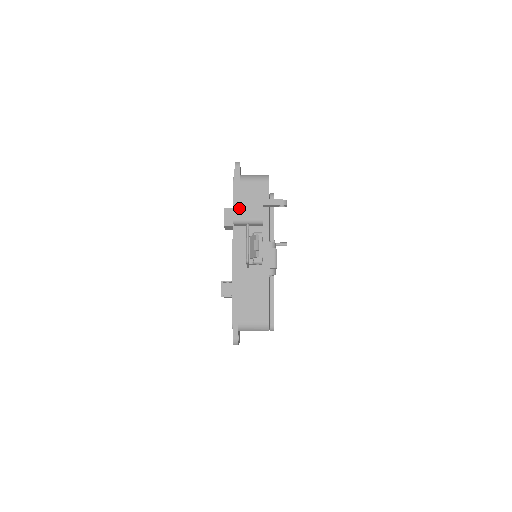
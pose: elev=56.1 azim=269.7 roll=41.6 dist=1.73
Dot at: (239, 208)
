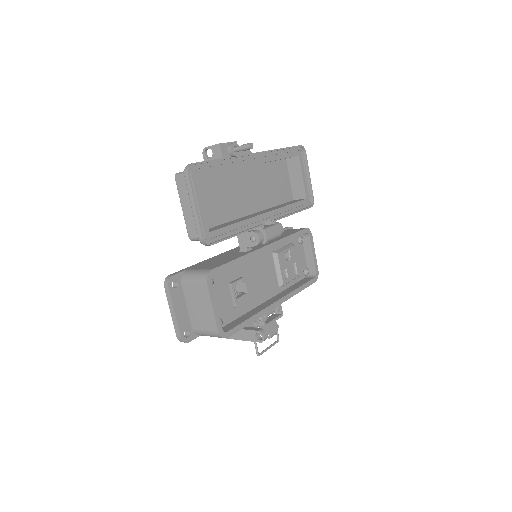
Dot at: occluded
